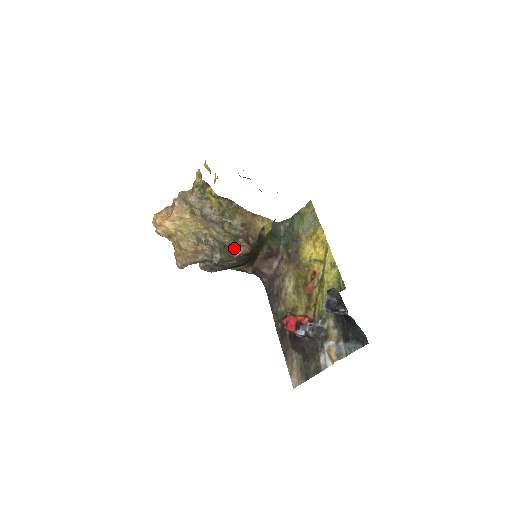
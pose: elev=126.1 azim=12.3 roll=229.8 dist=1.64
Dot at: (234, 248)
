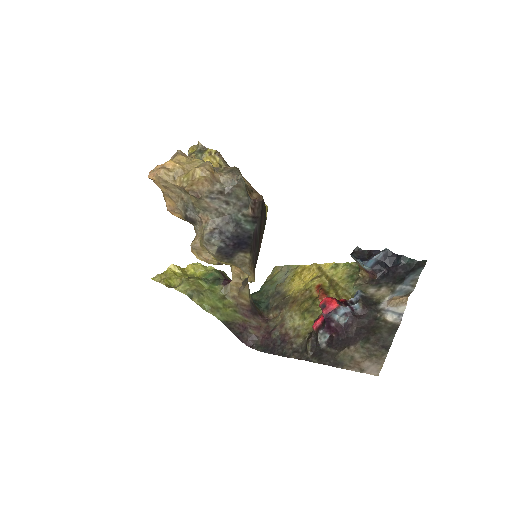
Dot at: (248, 191)
